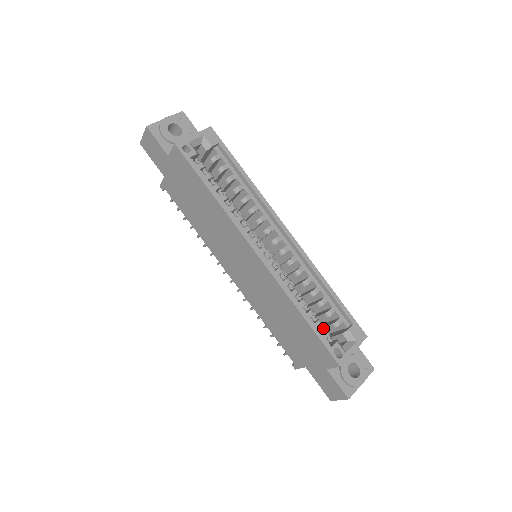
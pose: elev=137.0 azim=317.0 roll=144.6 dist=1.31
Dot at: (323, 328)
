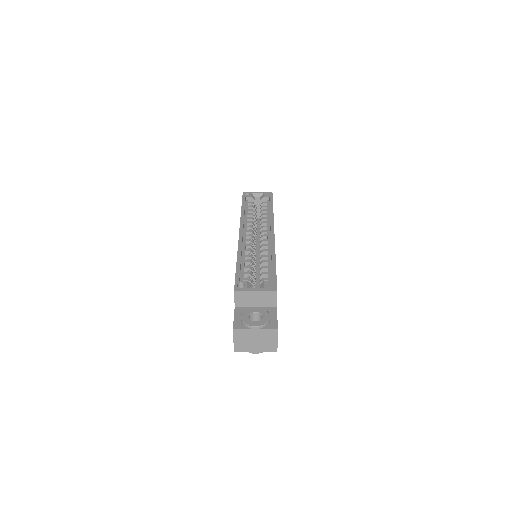
Dot at: (249, 278)
